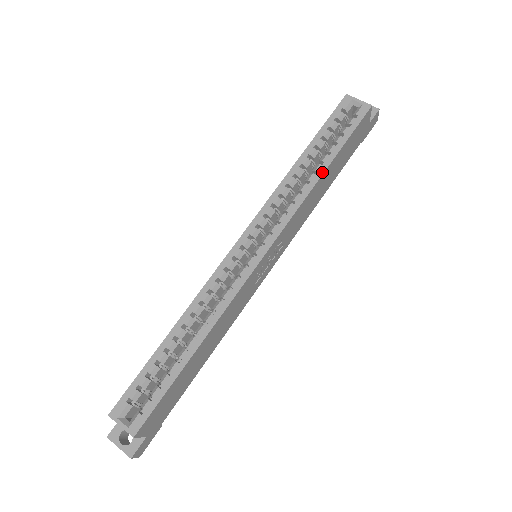
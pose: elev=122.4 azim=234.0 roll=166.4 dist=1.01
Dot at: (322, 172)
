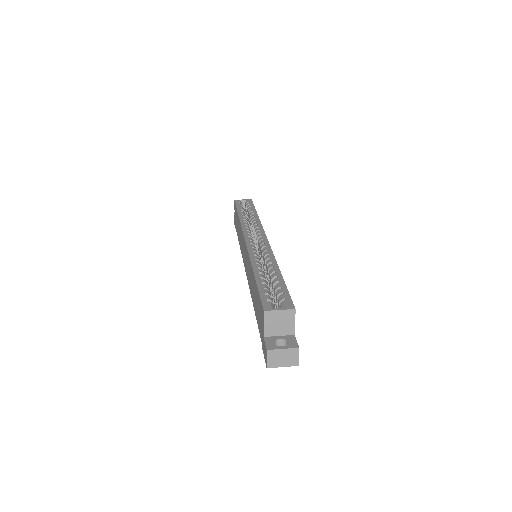
Dot at: (257, 215)
